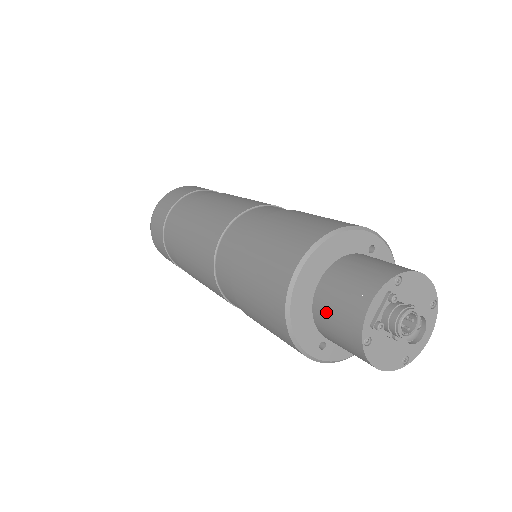
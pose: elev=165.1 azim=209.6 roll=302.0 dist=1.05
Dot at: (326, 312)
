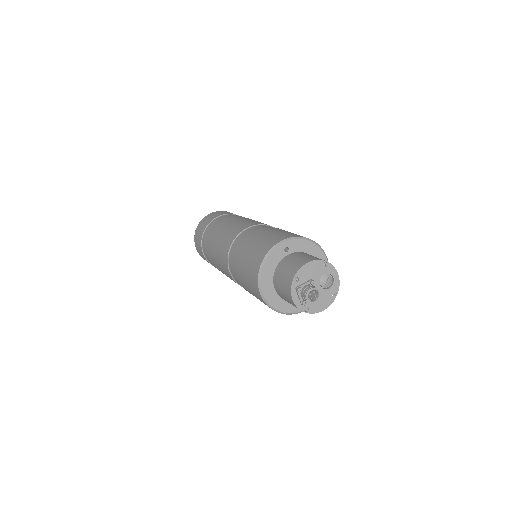
Dot at: occluded
